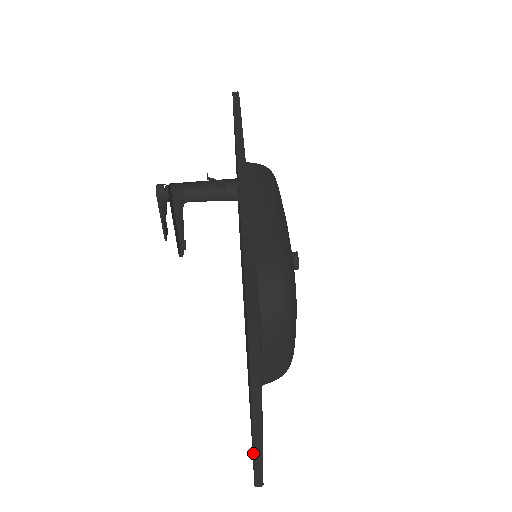
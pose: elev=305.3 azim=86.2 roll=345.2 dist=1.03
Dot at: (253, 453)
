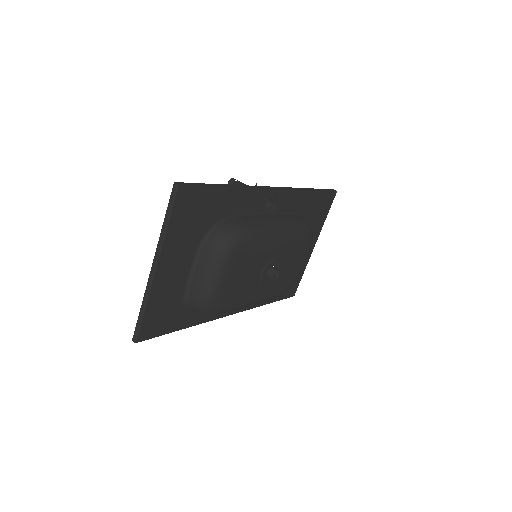
Dot at: (143, 300)
